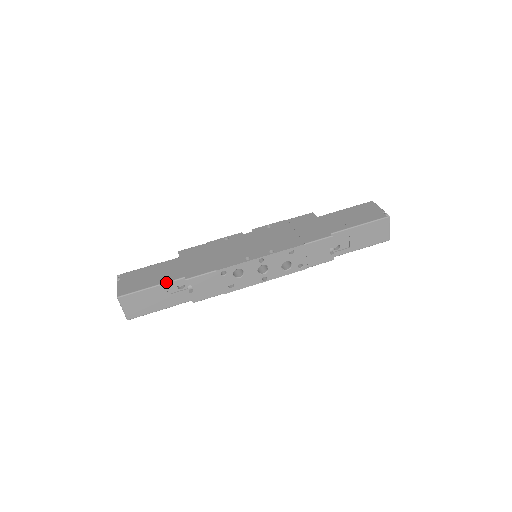
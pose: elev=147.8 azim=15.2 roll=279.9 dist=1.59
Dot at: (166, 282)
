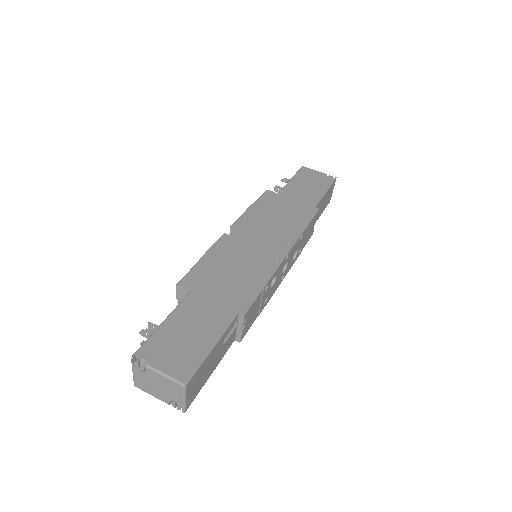
Dot at: (225, 329)
